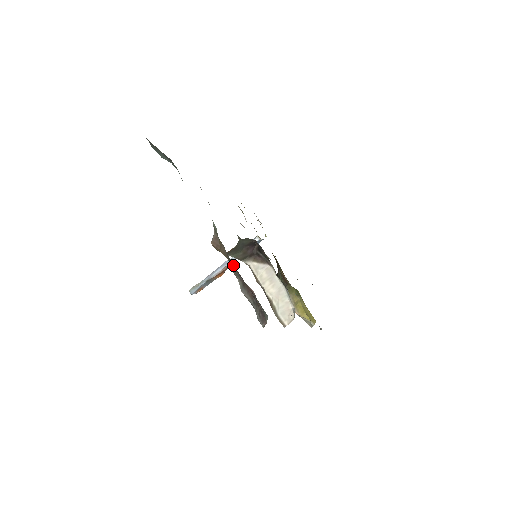
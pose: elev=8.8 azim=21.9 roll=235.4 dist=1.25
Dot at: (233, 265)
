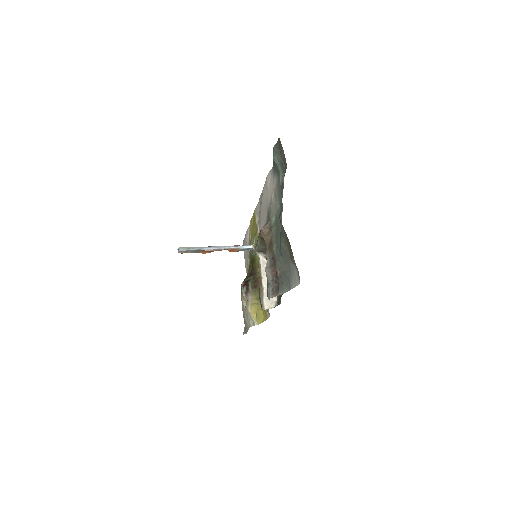
Dot at: (274, 250)
